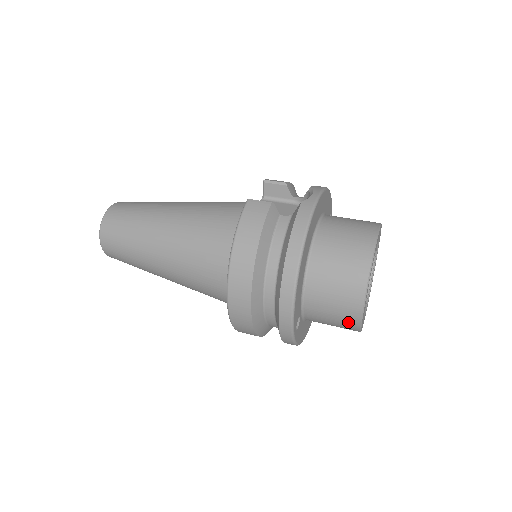
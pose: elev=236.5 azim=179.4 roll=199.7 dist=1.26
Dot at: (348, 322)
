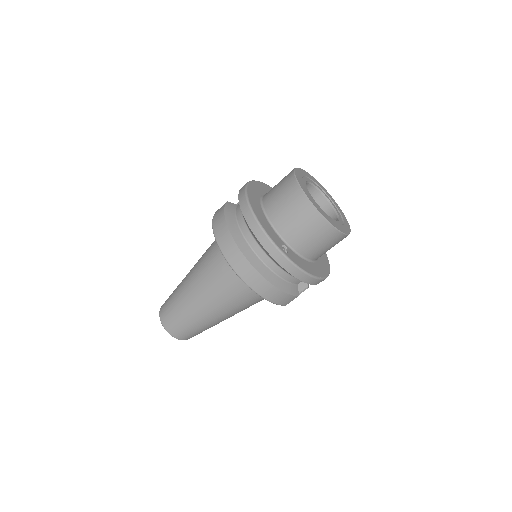
Dot at: (314, 222)
